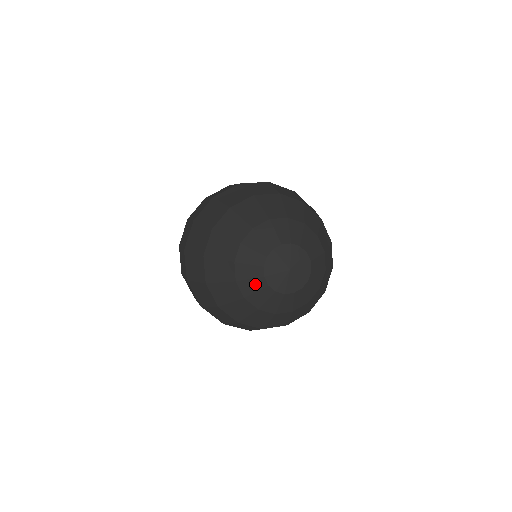
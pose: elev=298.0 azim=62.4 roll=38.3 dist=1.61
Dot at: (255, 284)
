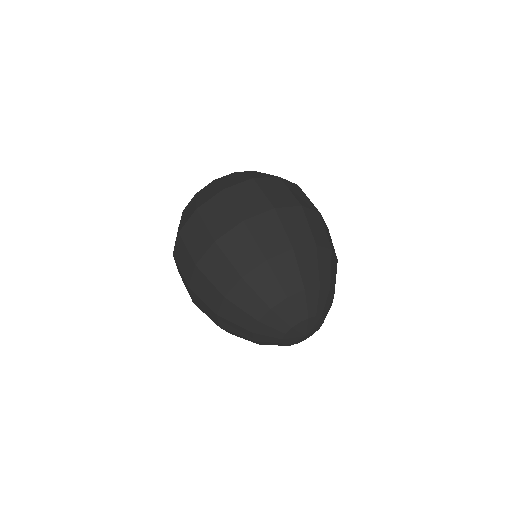
Dot at: (272, 344)
